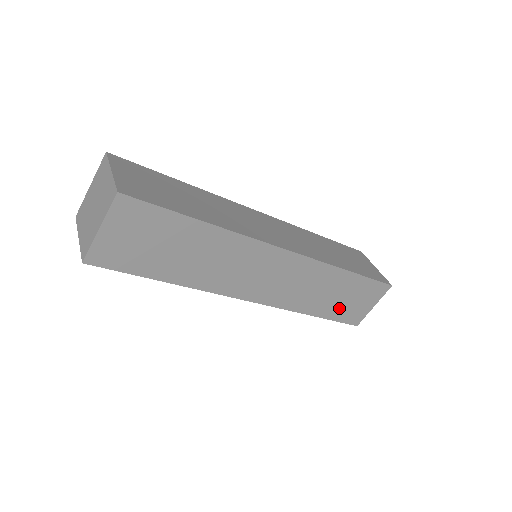
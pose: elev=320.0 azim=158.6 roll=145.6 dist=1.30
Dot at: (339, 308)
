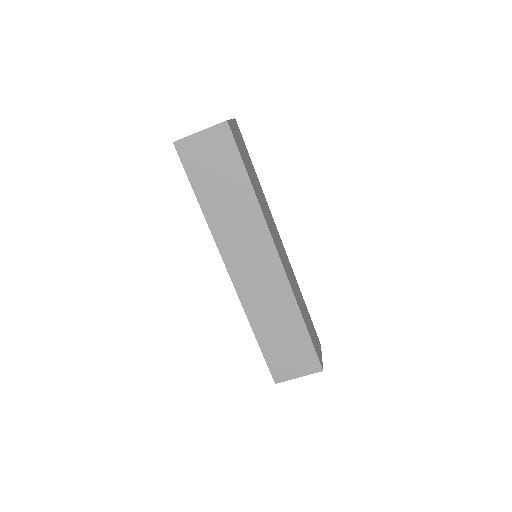
Dot at: (275, 349)
